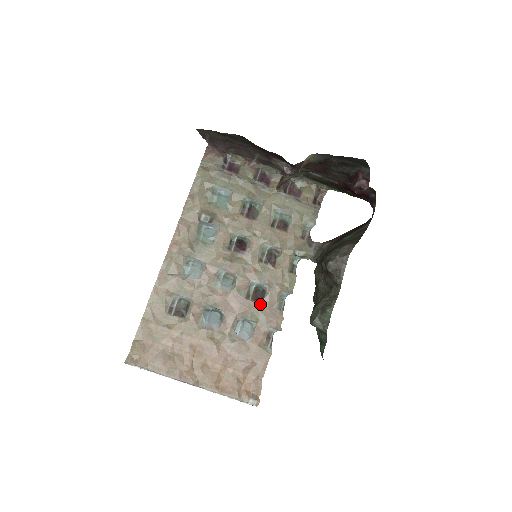
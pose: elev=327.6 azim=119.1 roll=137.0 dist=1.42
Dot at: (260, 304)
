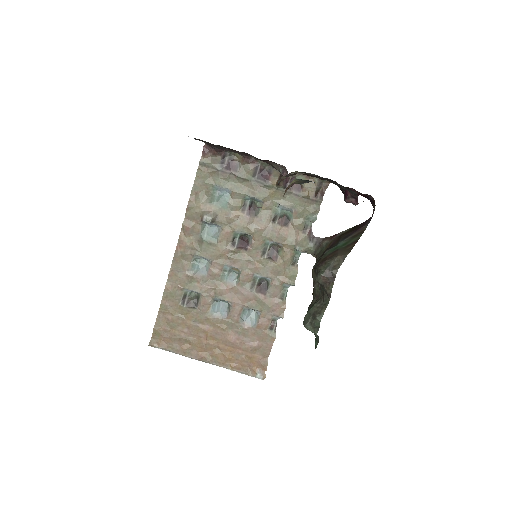
Dot at: (264, 295)
